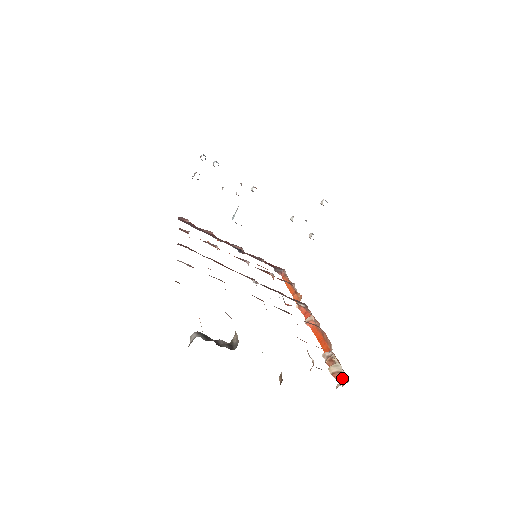
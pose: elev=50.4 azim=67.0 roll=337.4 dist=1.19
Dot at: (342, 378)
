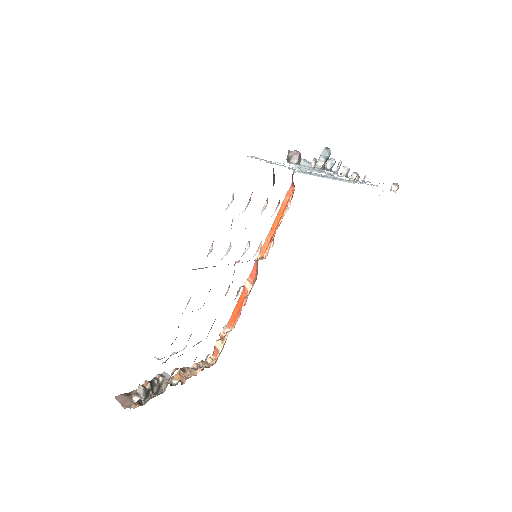
Dot at: (216, 354)
